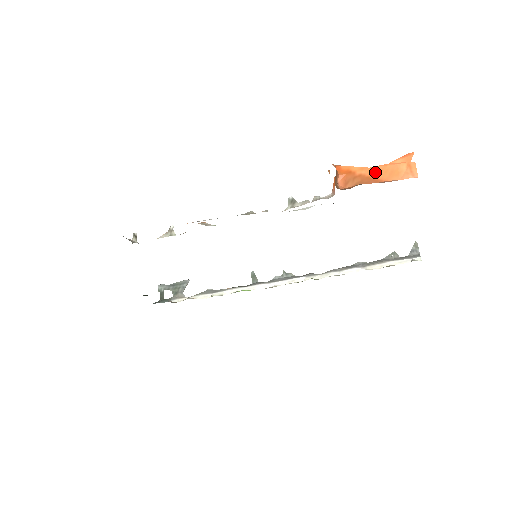
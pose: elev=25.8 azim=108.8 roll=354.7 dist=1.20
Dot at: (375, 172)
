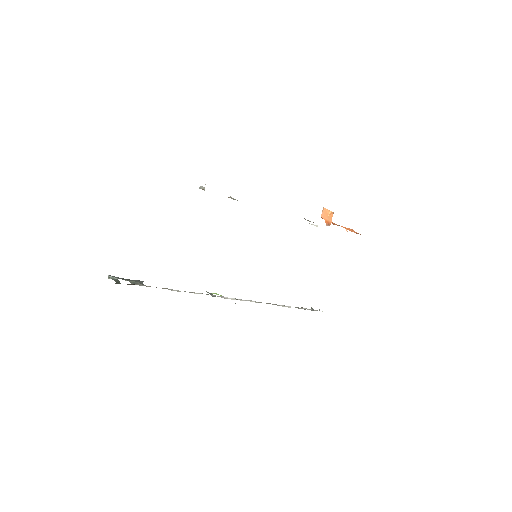
Dot at: (343, 227)
